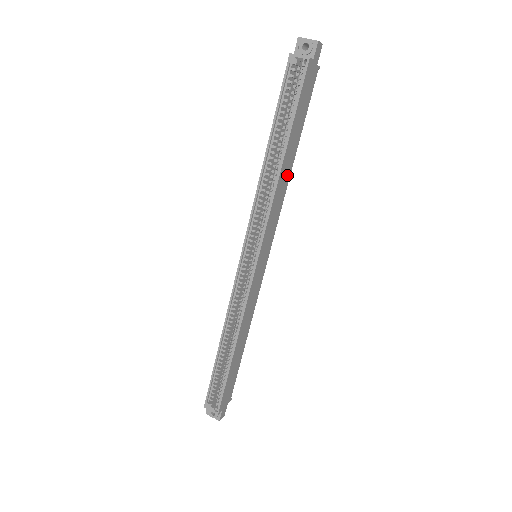
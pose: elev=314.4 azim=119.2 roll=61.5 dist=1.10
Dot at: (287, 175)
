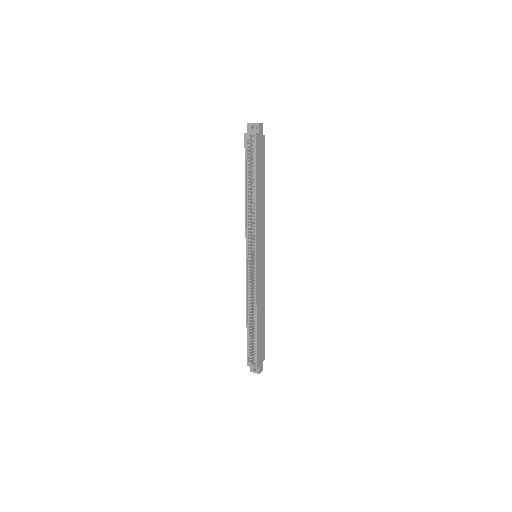
Dot at: (262, 202)
